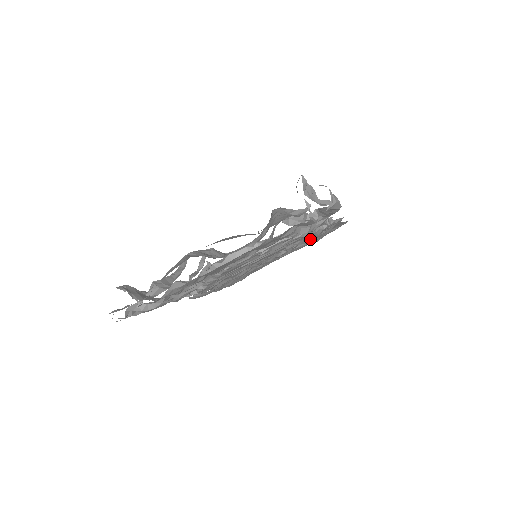
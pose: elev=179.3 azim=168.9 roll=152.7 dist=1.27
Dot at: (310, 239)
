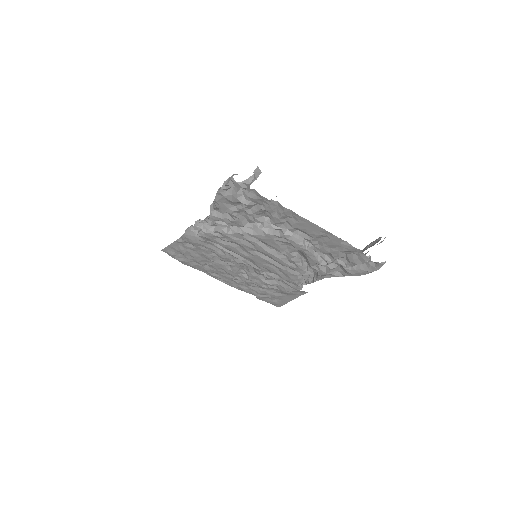
Dot at: (281, 285)
